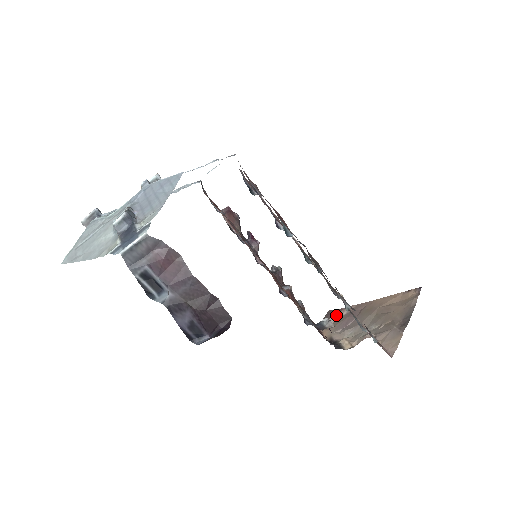
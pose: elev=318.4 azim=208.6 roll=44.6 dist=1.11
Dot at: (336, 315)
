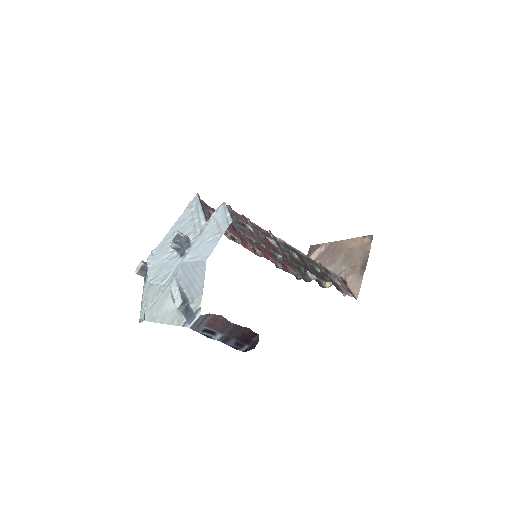
Dot at: (317, 251)
